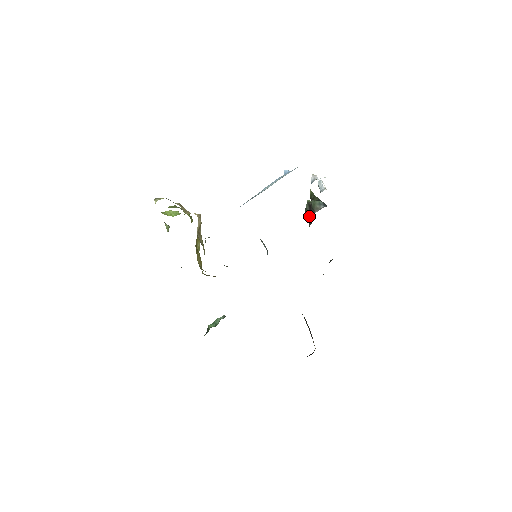
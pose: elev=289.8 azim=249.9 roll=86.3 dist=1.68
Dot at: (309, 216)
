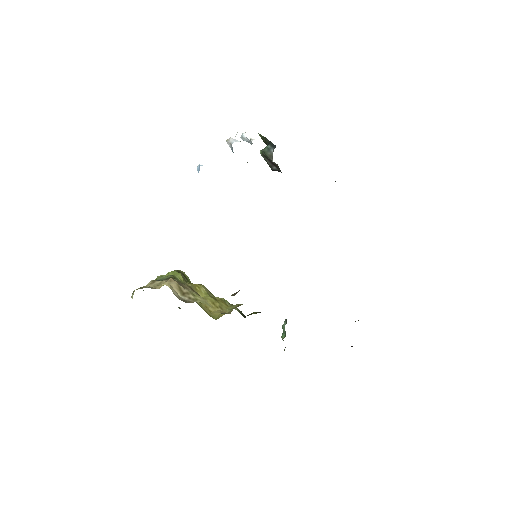
Dot at: (273, 167)
